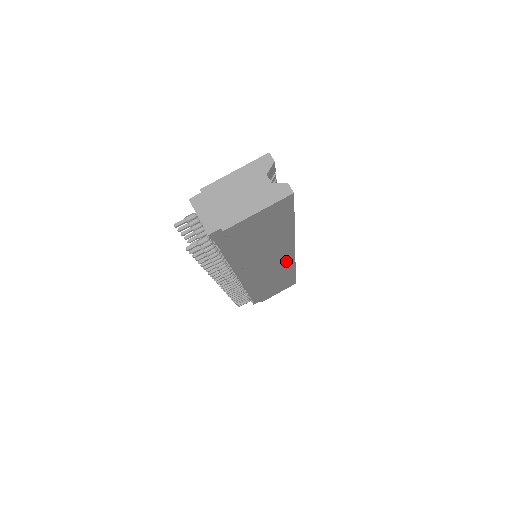
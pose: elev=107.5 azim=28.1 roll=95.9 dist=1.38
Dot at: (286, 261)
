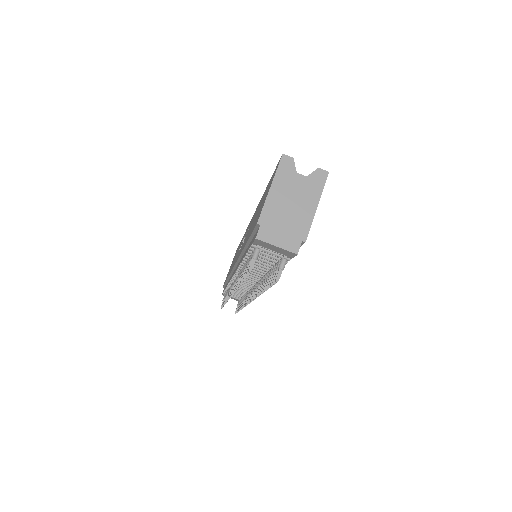
Dot at: occluded
